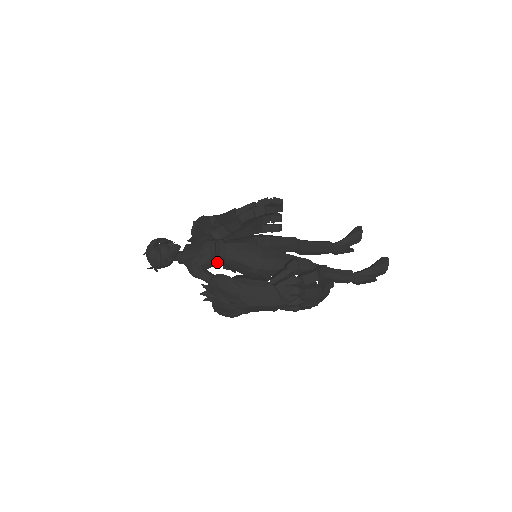
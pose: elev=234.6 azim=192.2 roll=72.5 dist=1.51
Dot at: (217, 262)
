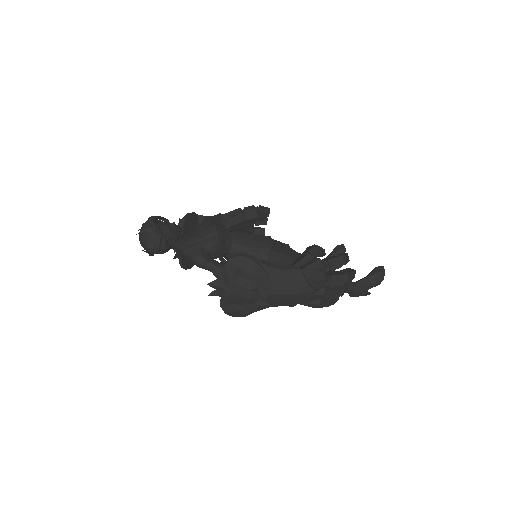
Dot at: (222, 252)
